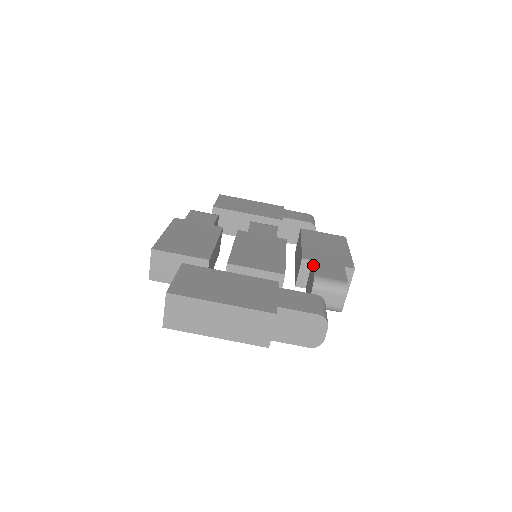
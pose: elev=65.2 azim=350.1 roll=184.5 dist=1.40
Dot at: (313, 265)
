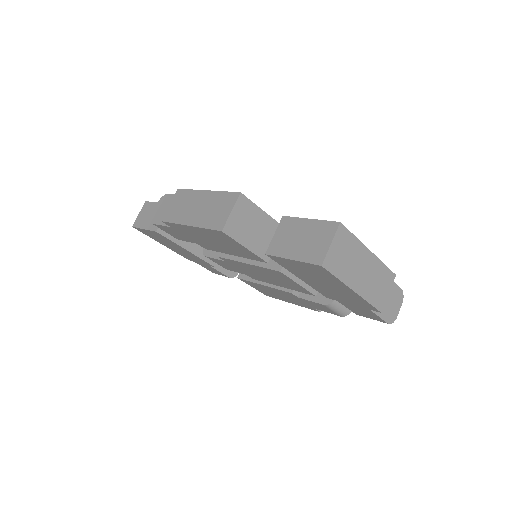
Dot at: occluded
